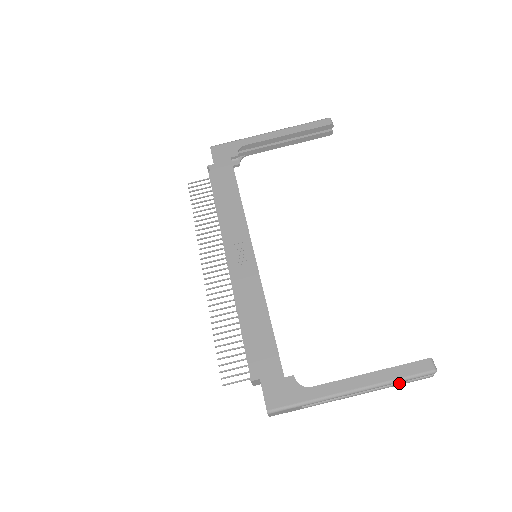
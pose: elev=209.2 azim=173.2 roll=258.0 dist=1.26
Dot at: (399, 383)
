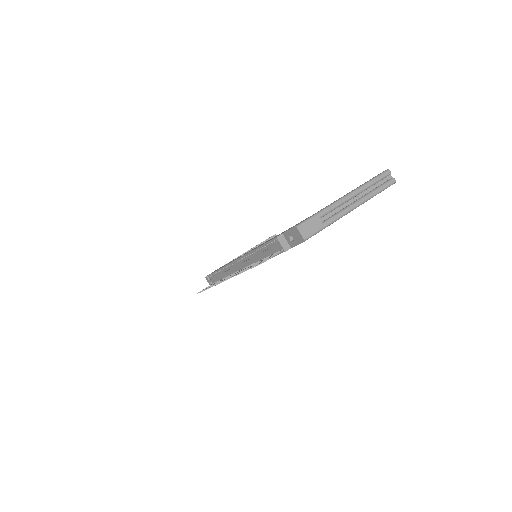
Dot at: (376, 189)
